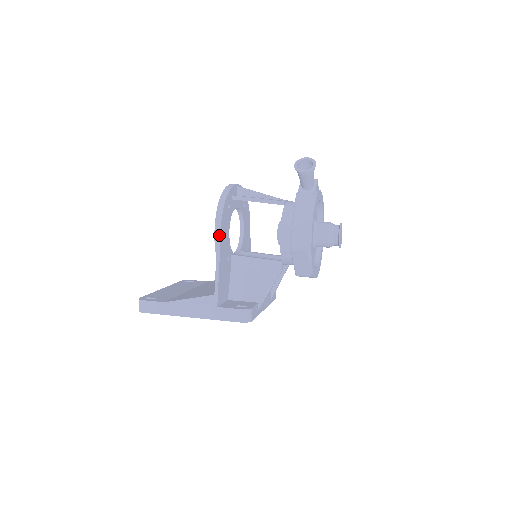
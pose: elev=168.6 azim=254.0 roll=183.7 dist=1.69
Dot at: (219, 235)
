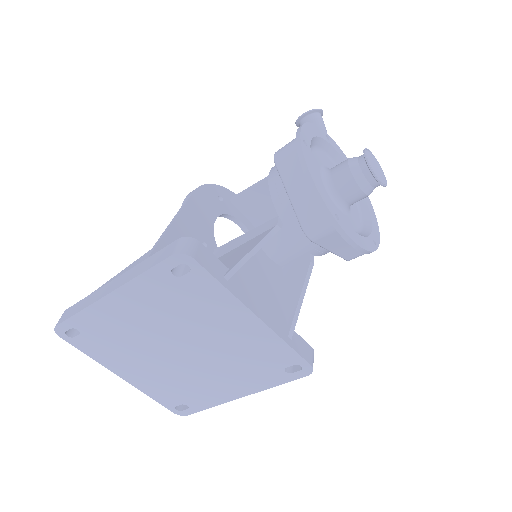
Dot at: (188, 199)
